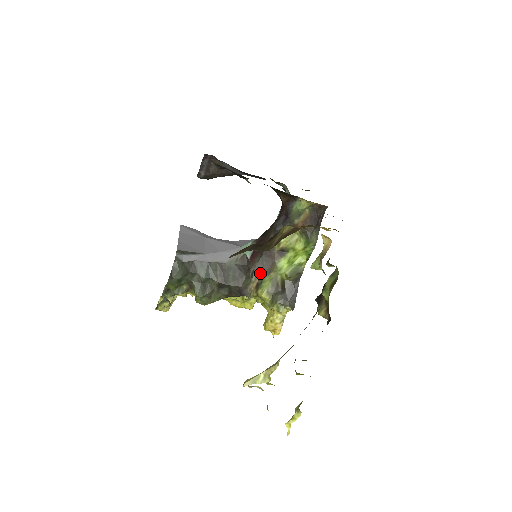
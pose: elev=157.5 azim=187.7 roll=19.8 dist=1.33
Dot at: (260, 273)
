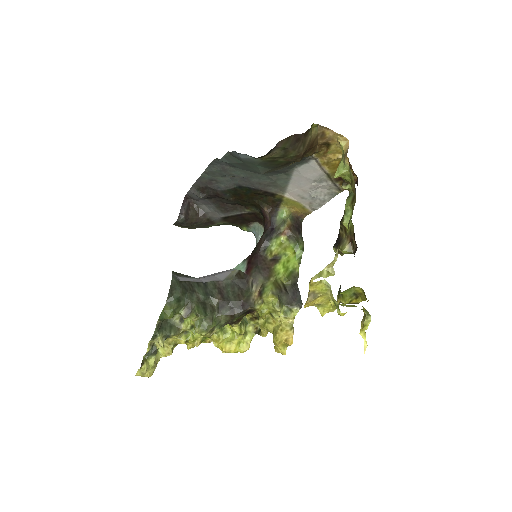
Dot at: (260, 281)
